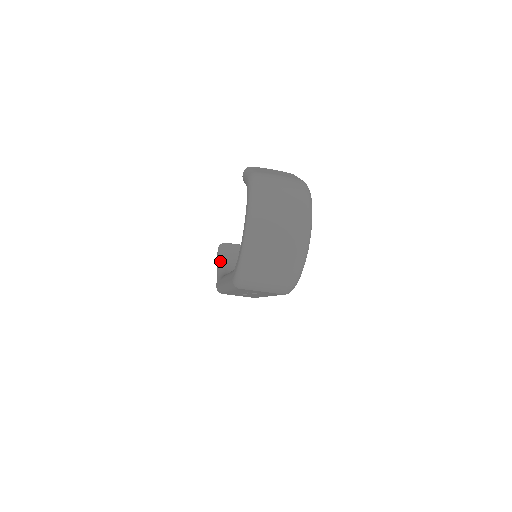
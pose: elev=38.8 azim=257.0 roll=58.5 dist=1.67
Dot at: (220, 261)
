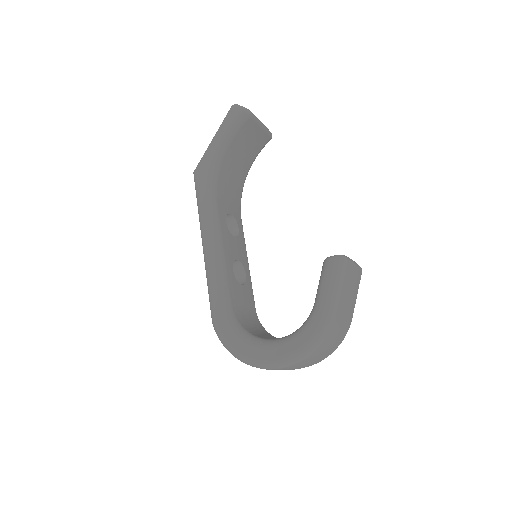
Dot at: (227, 141)
